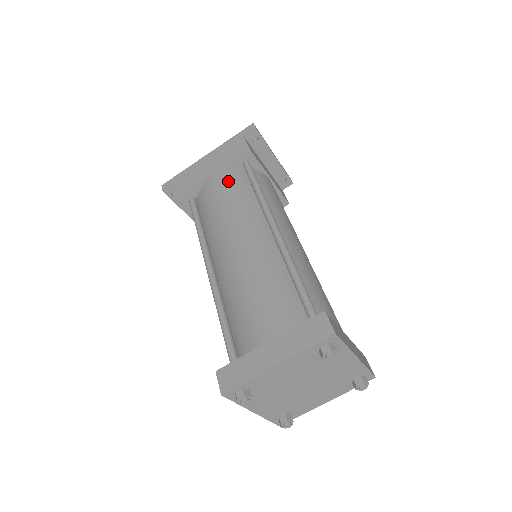
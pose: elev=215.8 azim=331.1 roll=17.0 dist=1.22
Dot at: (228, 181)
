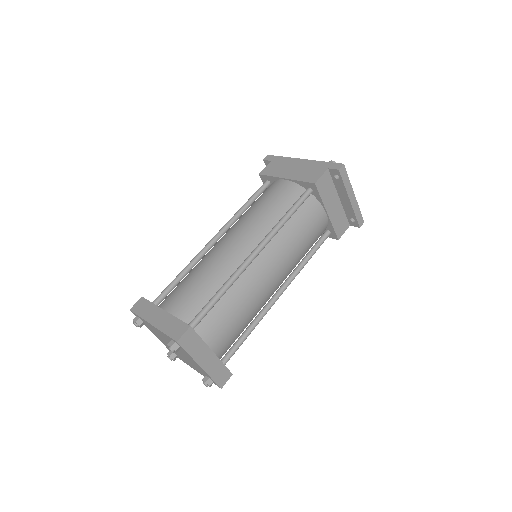
Dot at: (284, 193)
